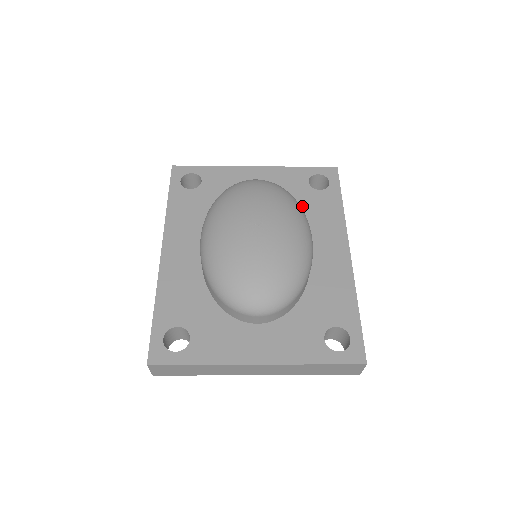
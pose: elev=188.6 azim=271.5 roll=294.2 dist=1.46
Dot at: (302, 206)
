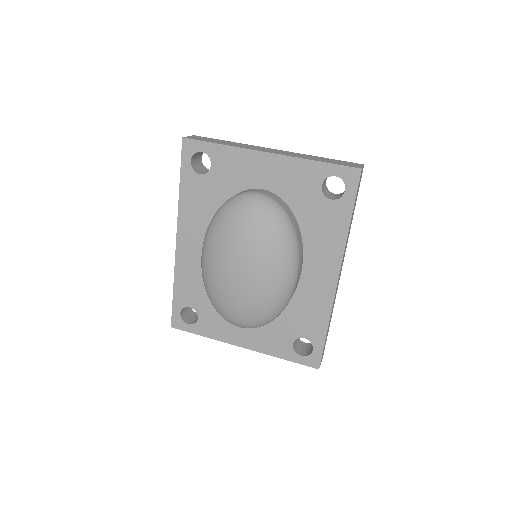
Dot at: (306, 217)
